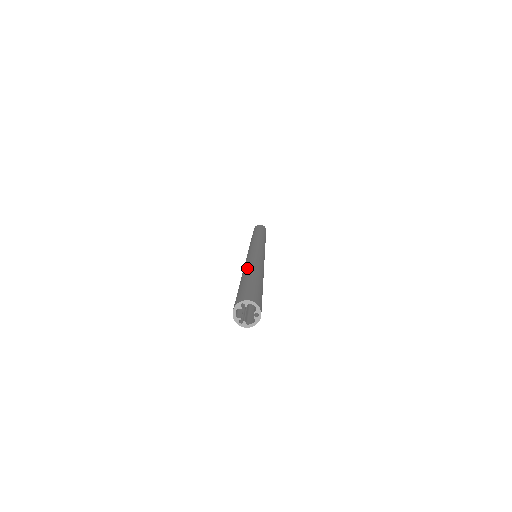
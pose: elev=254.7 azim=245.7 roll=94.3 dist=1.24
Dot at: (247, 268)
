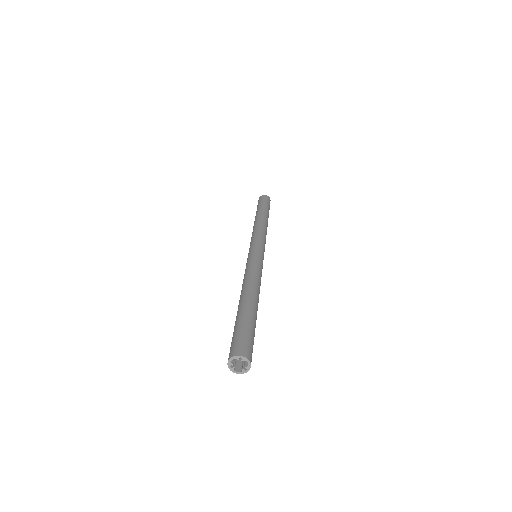
Dot at: (250, 291)
